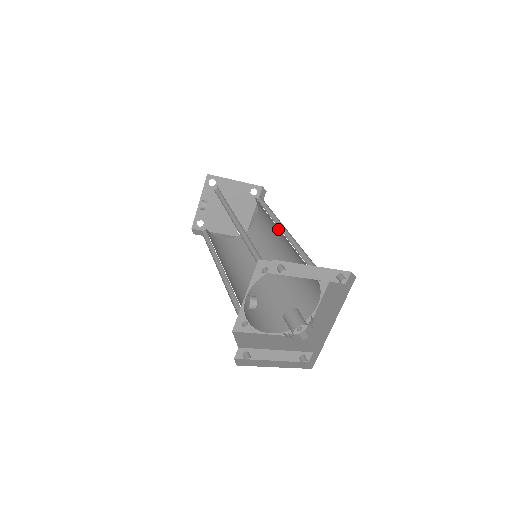
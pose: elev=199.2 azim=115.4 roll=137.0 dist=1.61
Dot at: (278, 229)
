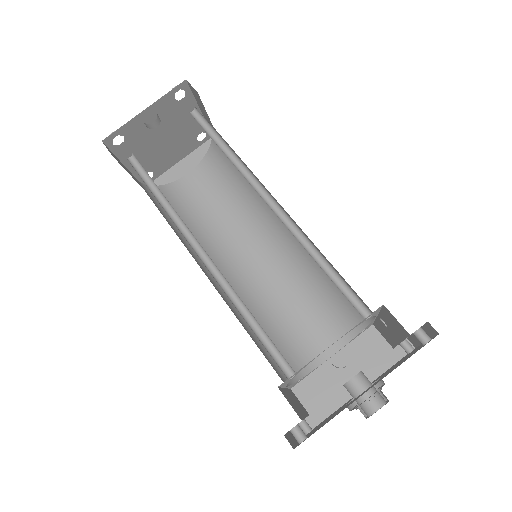
Dot at: (267, 223)
